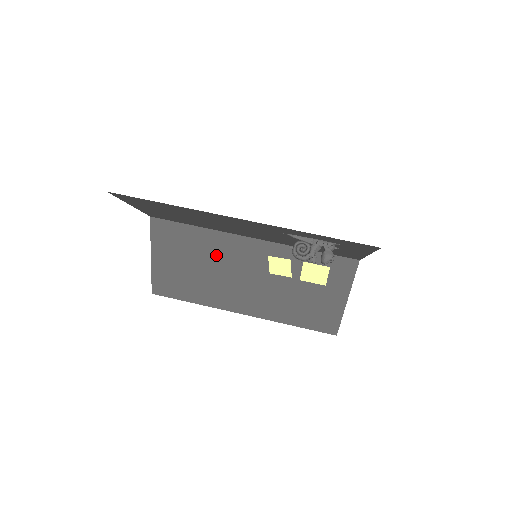
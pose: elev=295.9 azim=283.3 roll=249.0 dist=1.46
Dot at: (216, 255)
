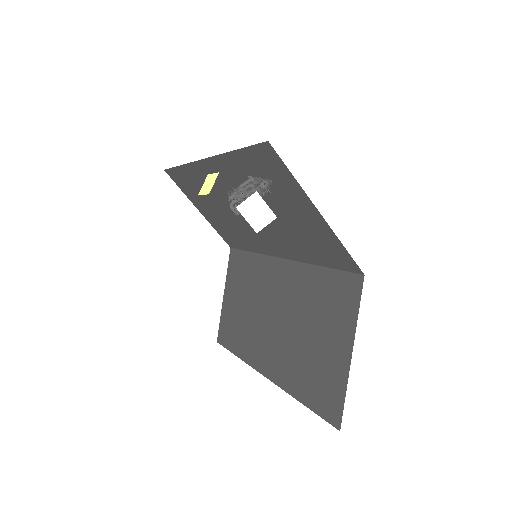
Dot at: (257, 286)
